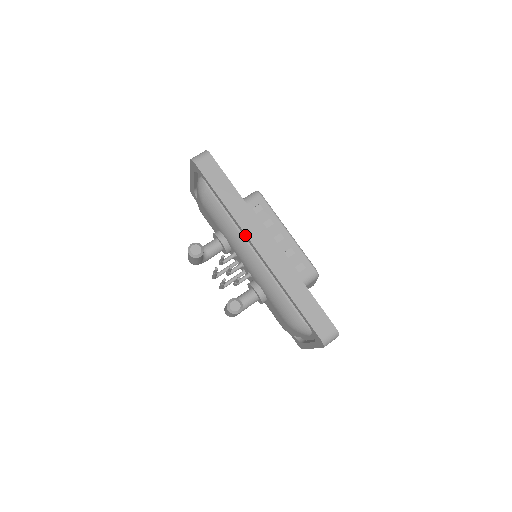
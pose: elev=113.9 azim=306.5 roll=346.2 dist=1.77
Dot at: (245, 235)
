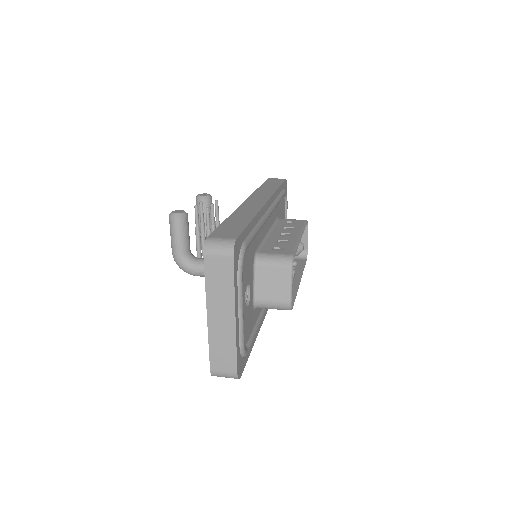
Dot at: occluded
